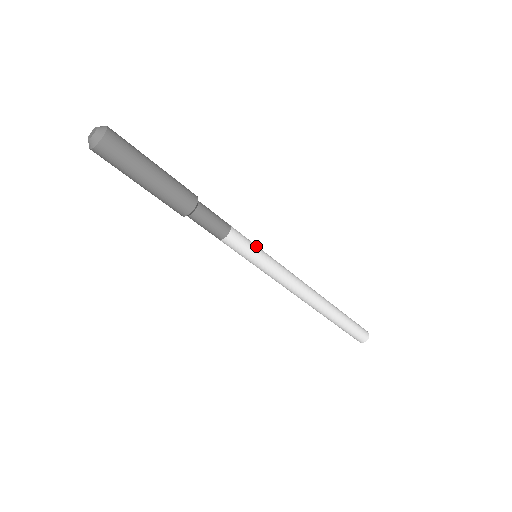
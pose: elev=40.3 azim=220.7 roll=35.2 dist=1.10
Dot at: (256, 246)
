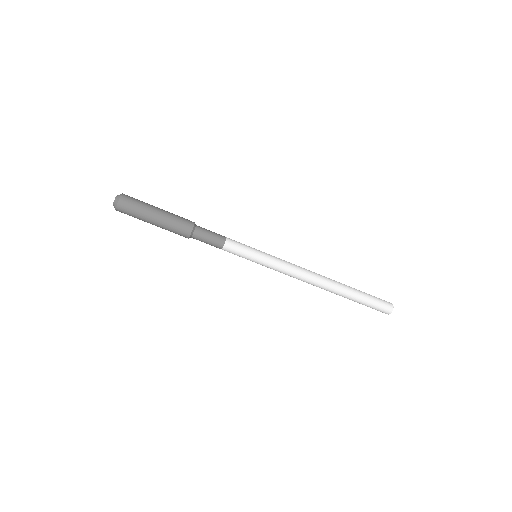
Dot at: (252, 248)
